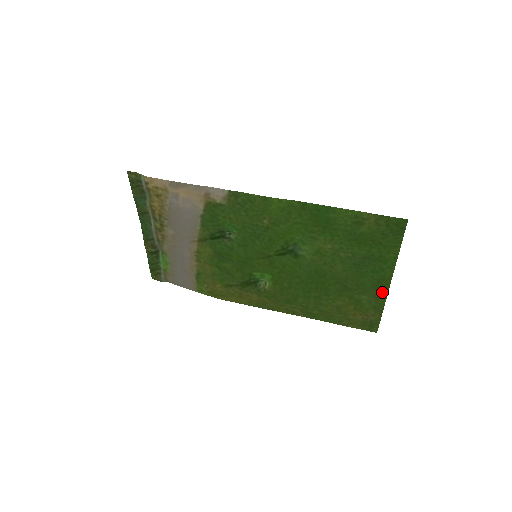
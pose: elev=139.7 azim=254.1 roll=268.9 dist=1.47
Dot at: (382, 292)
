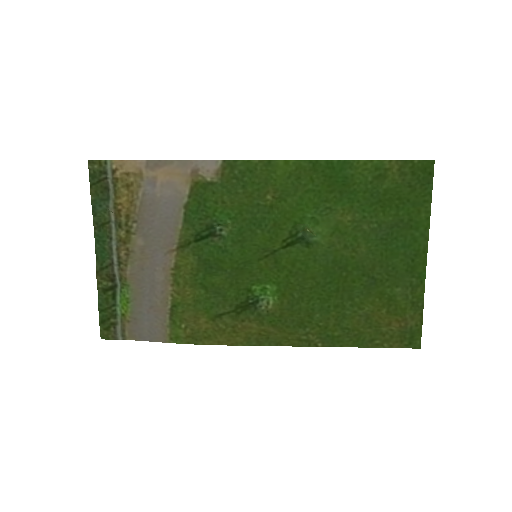
Dot at: (418, 276)
